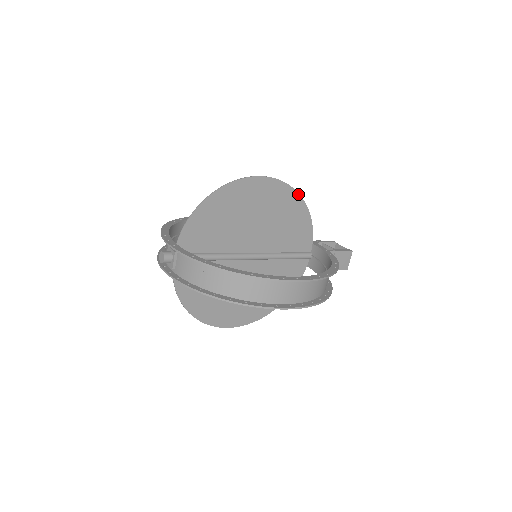
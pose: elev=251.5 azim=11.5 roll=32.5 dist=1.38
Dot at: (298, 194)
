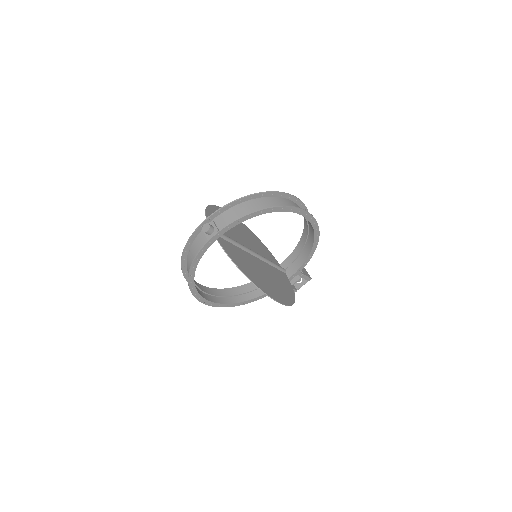
Dot at: (250, 230)
